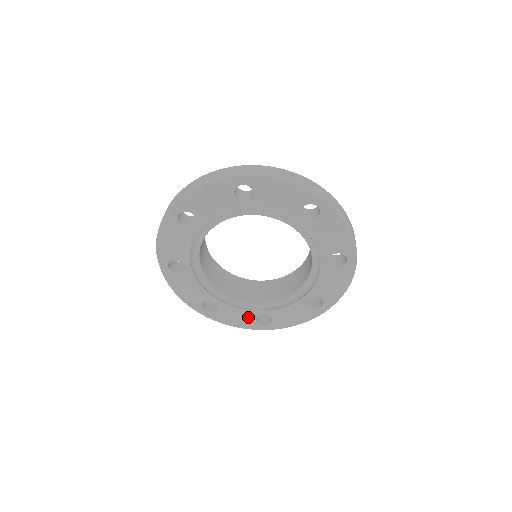
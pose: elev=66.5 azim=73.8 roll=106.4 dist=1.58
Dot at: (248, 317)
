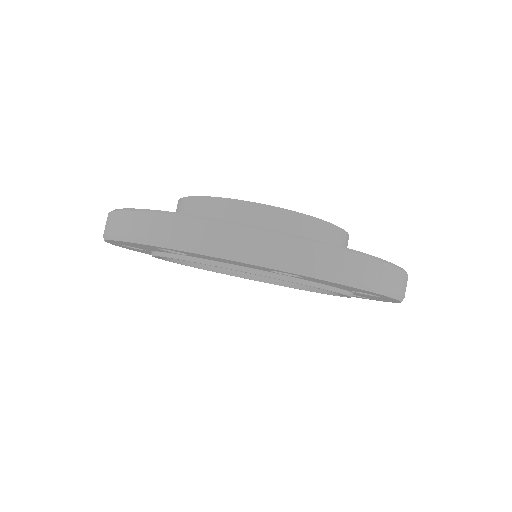
Dot at: occluded
